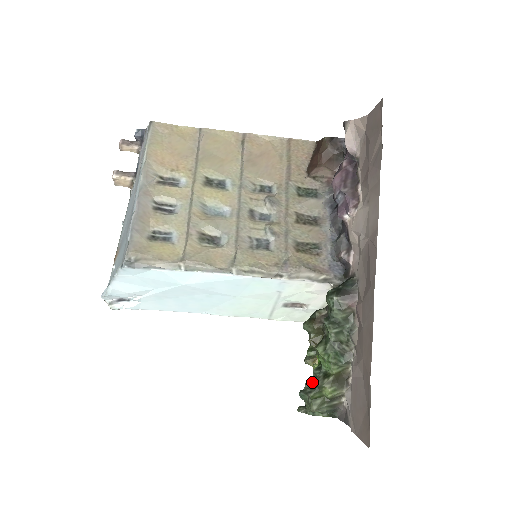
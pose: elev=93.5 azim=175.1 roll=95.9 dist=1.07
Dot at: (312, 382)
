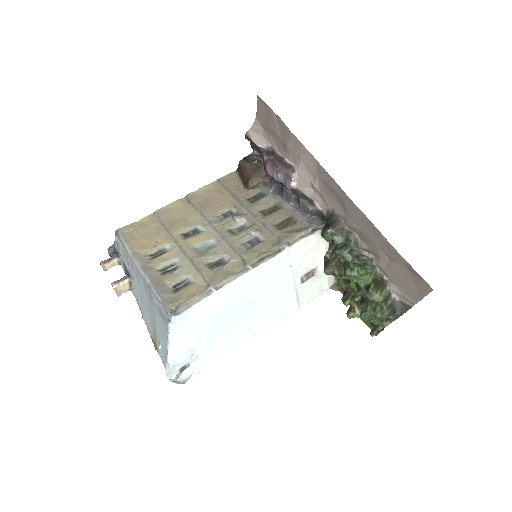
Dot at: (363, 301)
